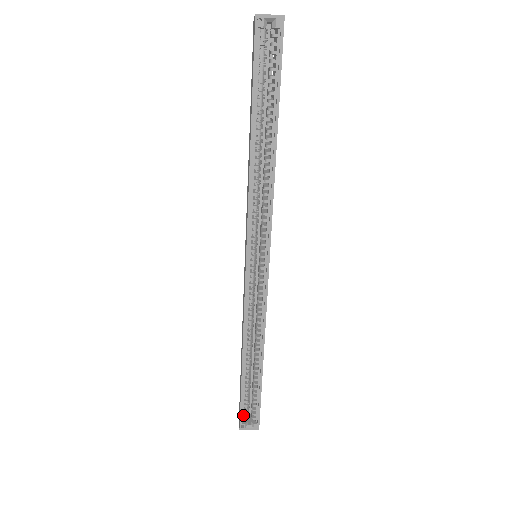
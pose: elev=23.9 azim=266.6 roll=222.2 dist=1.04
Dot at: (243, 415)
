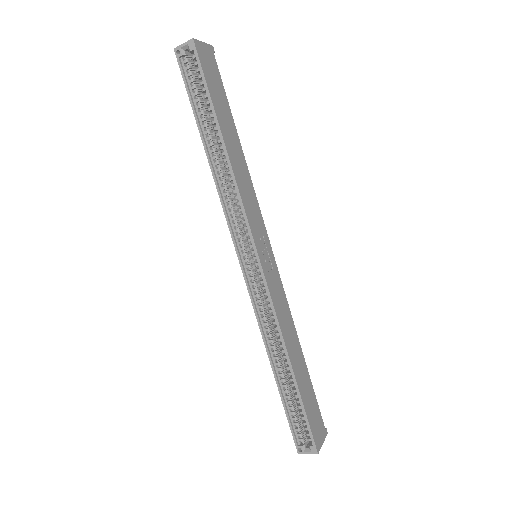
Dot at: (297, 436)
